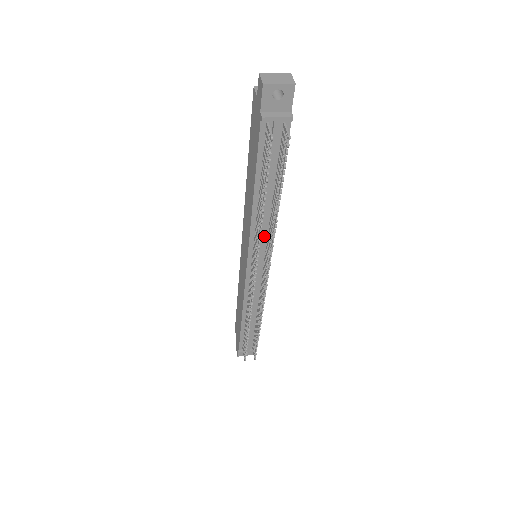
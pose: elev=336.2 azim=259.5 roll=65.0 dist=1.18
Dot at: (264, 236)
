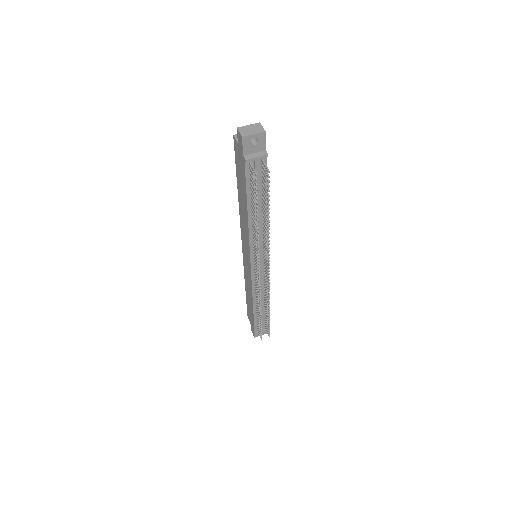
Dot at: (261, 241)
